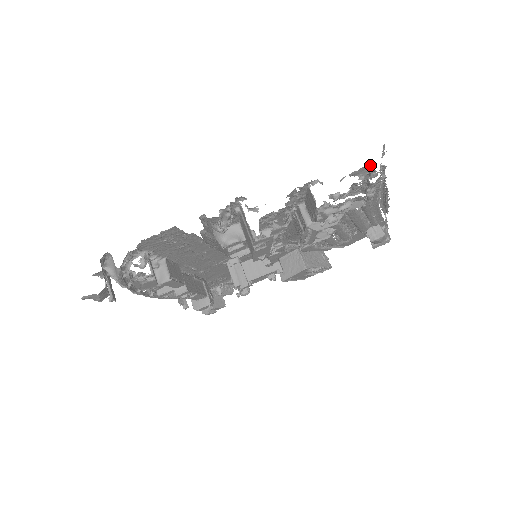
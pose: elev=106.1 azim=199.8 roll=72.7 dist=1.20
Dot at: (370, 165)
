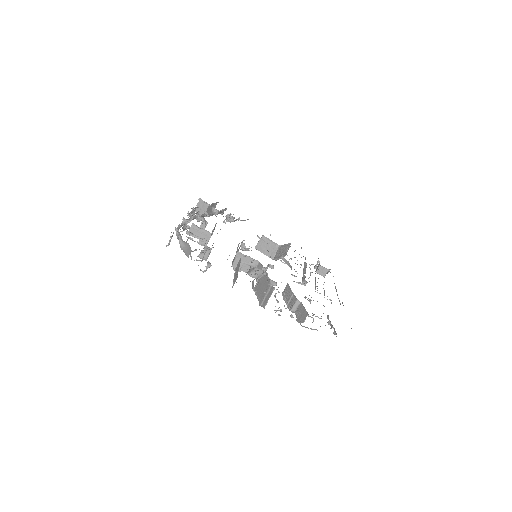
Dot at: occluded
